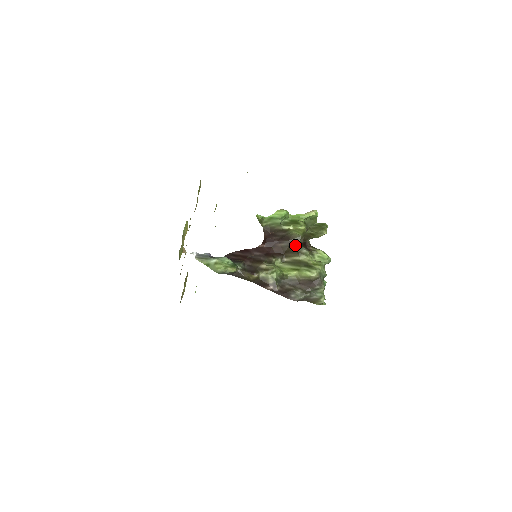
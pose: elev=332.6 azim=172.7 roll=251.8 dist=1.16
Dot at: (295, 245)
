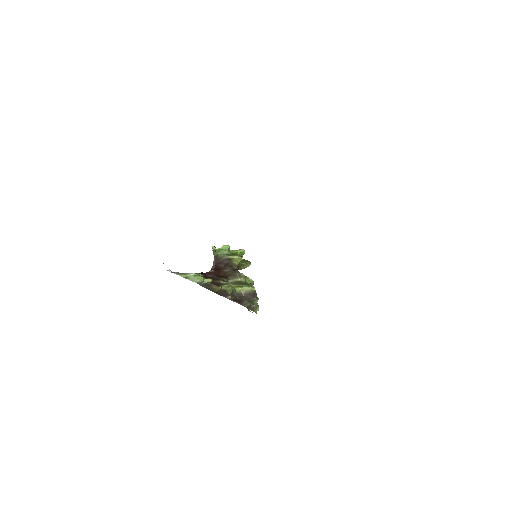
Dot at: (235, 271)
